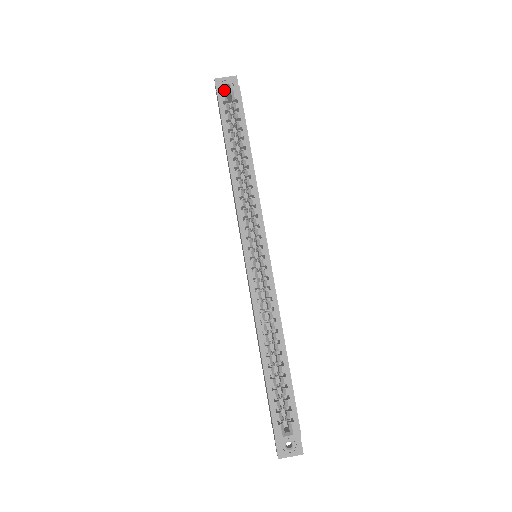
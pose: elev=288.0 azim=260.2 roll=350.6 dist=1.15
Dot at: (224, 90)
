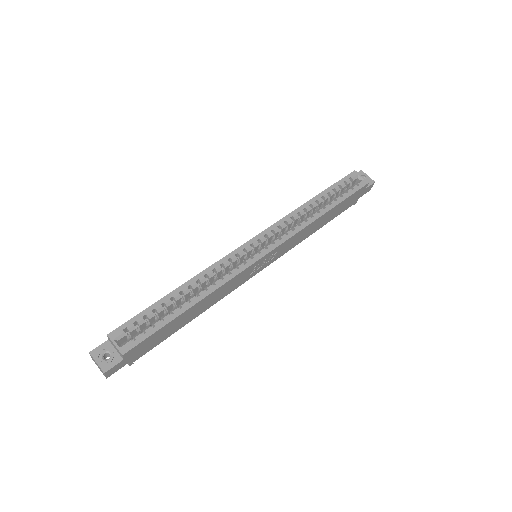
Dot at: (359, 174)
